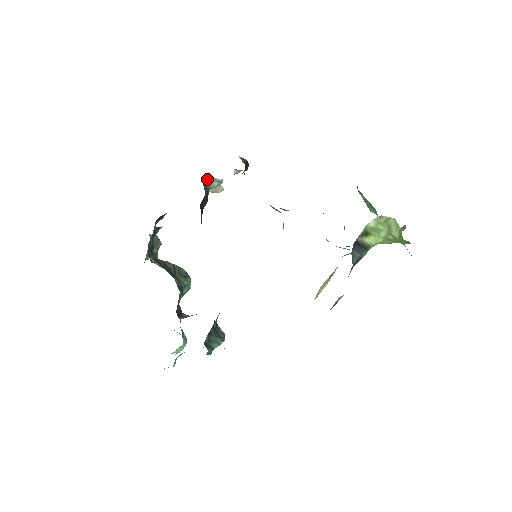
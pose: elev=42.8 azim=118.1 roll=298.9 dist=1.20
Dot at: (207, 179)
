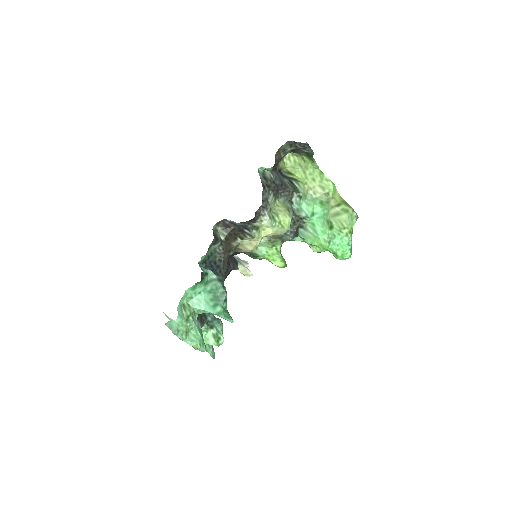
Dot at: (237, 259)
